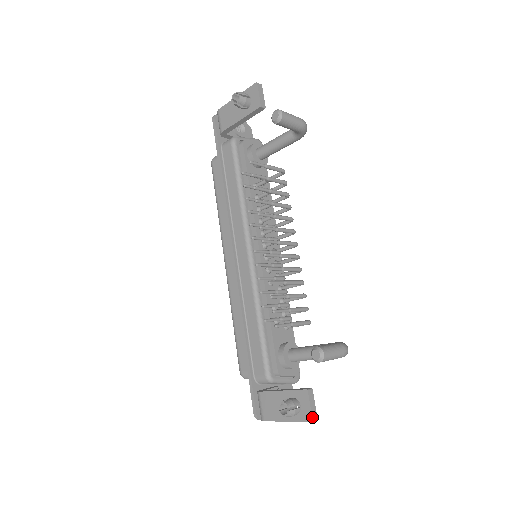
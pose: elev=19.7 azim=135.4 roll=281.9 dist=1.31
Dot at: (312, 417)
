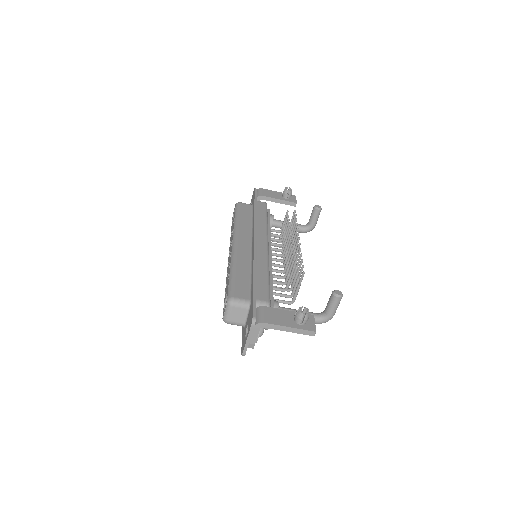
Dot at: occluded
